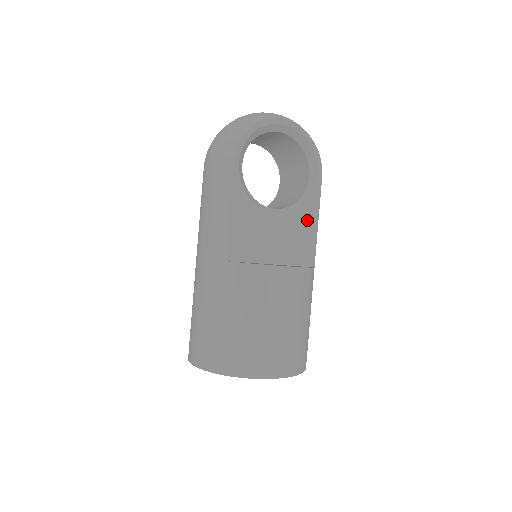
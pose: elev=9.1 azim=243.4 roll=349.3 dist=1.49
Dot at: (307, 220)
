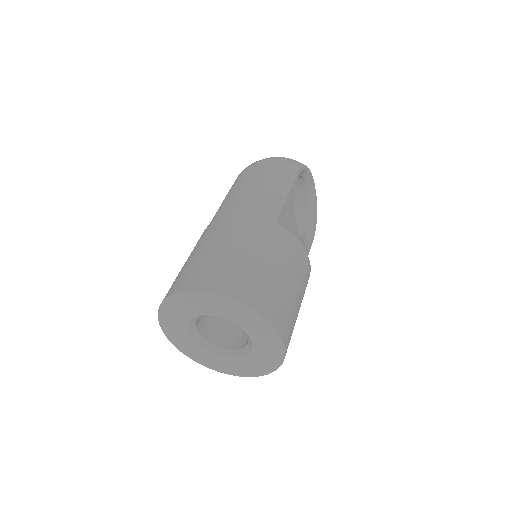
Dot at: occluded
